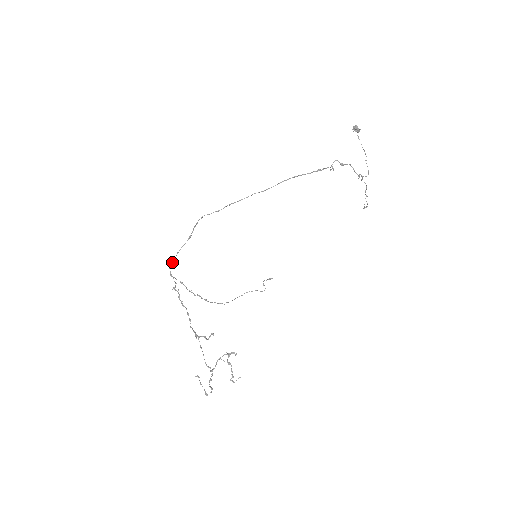
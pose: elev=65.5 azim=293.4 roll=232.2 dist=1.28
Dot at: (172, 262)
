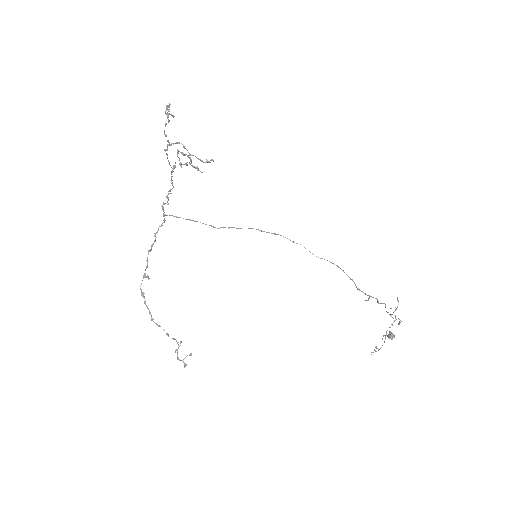
Dot at: (178, 217)
